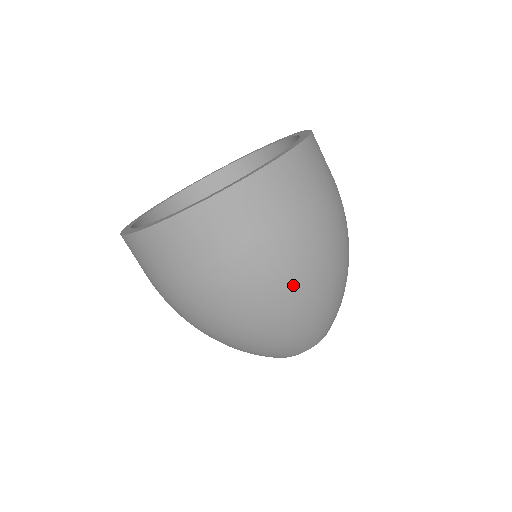
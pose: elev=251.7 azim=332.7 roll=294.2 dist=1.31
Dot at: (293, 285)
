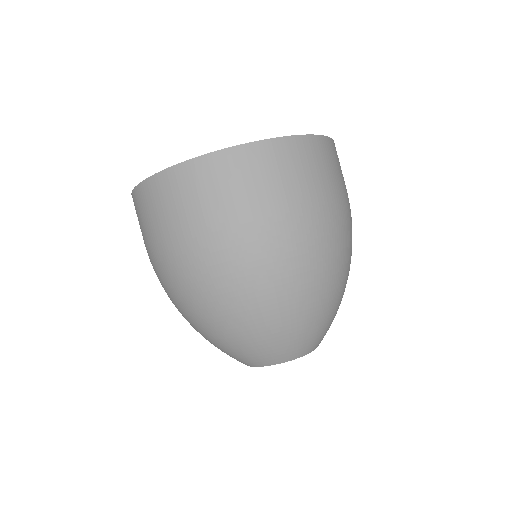
Dot at: (335, 247)
